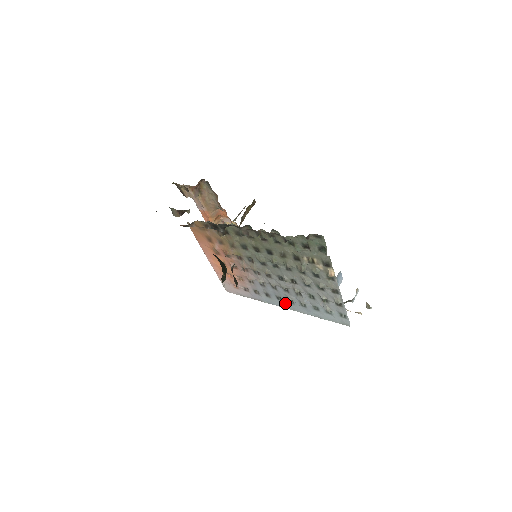
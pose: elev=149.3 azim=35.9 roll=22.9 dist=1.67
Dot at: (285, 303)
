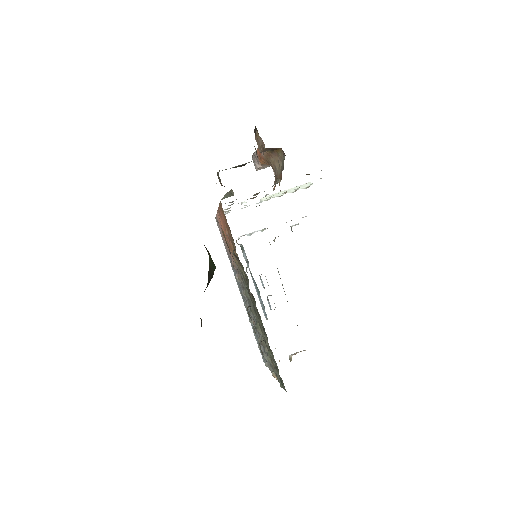
Dot at: (242, 295)
